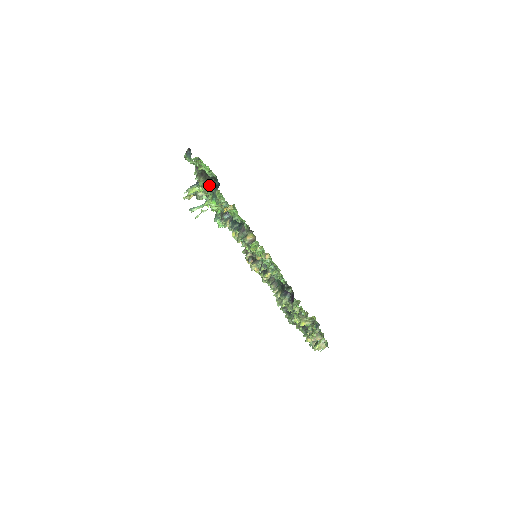
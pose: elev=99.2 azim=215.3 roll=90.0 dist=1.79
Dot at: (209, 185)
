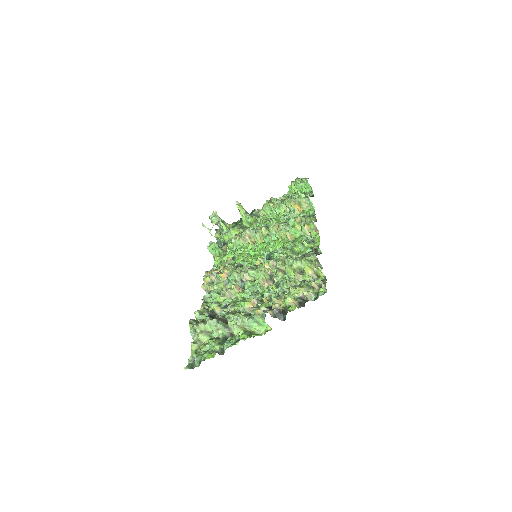
Dot at: occluded
